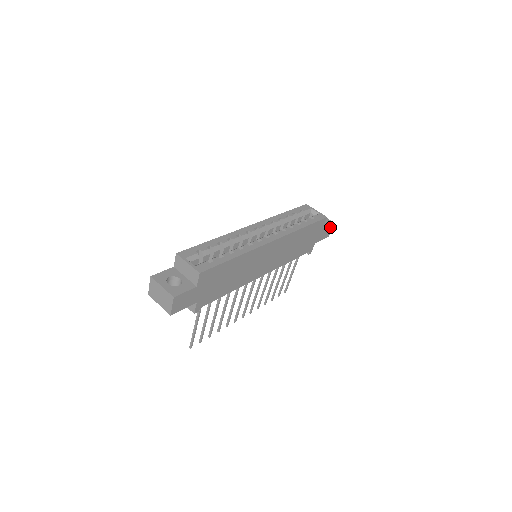
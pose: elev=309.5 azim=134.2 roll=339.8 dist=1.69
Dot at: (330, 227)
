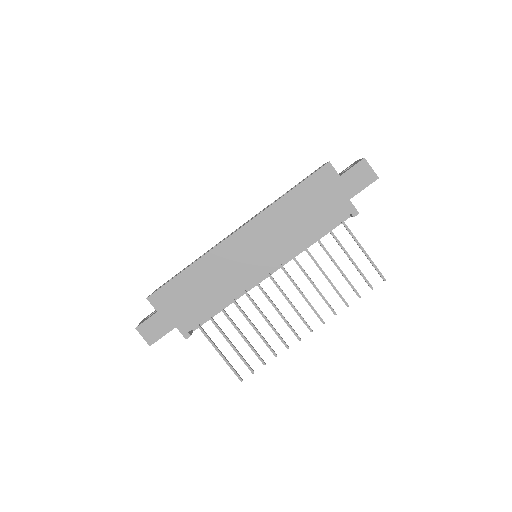
Dot at: (363, 167)
